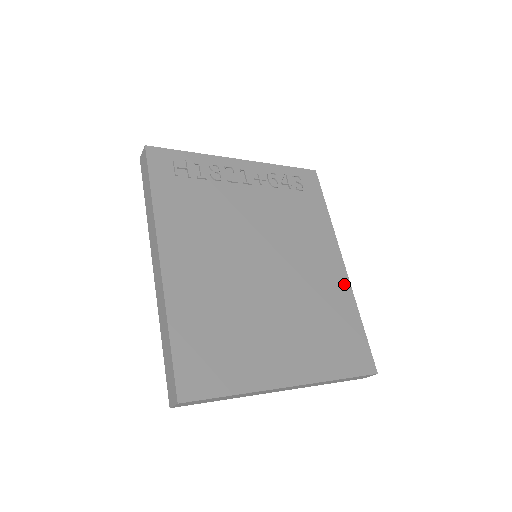
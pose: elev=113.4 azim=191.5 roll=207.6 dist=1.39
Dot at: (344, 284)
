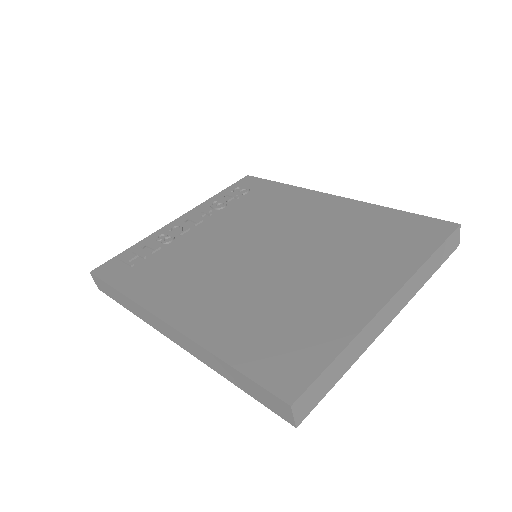
Dot at: (351, 205)
